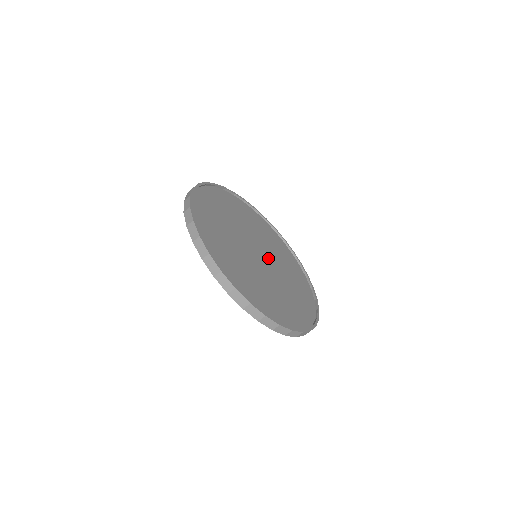
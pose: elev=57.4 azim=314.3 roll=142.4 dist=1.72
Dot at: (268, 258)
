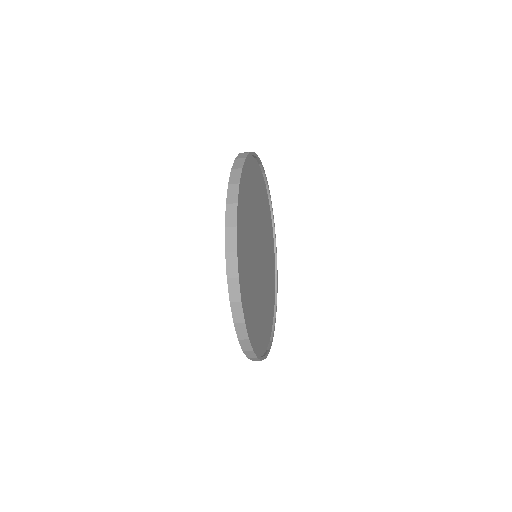
Dot at: (262, 247)
